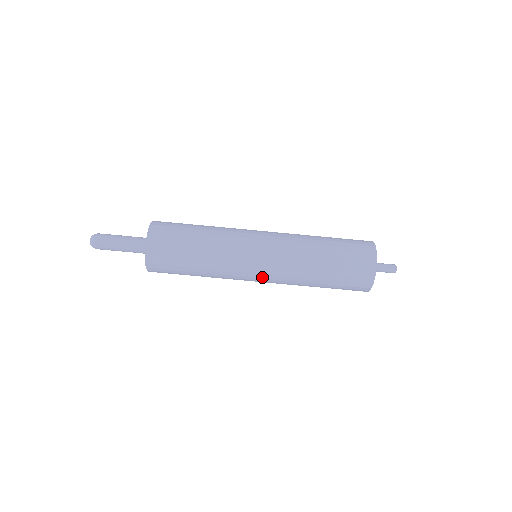
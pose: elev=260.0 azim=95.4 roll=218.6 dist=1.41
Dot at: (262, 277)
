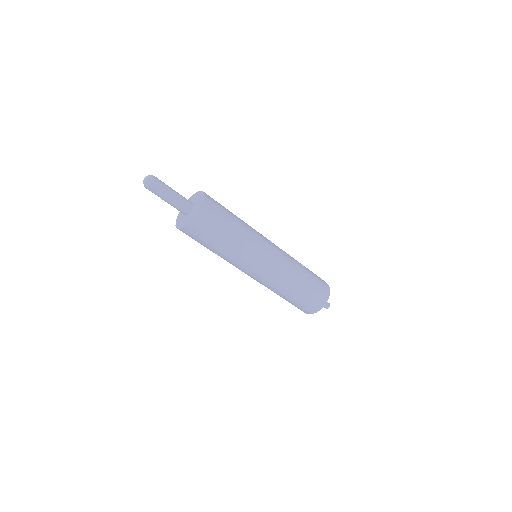
Dot at: (264, 271)
